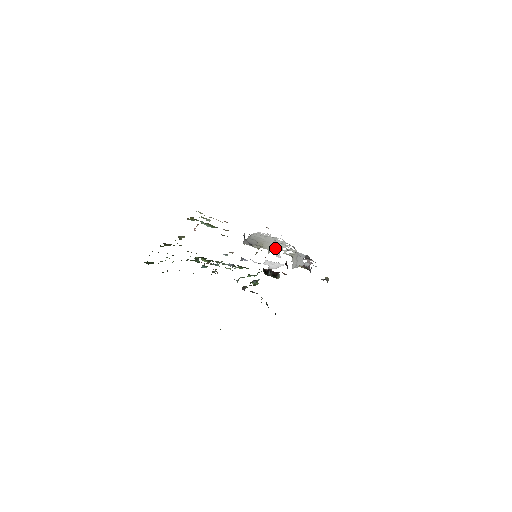
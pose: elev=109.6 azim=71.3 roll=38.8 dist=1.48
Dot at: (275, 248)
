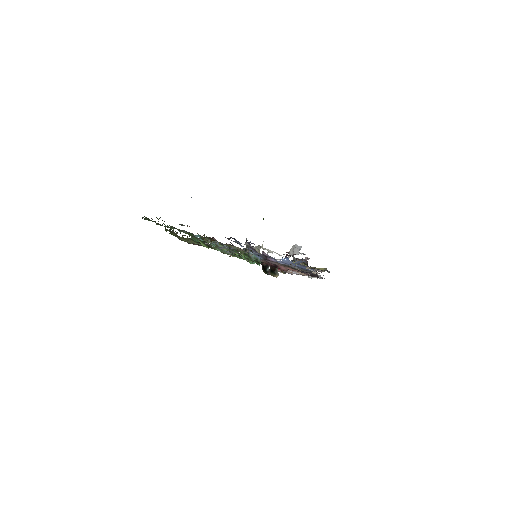
Dot at: (276, 253)
